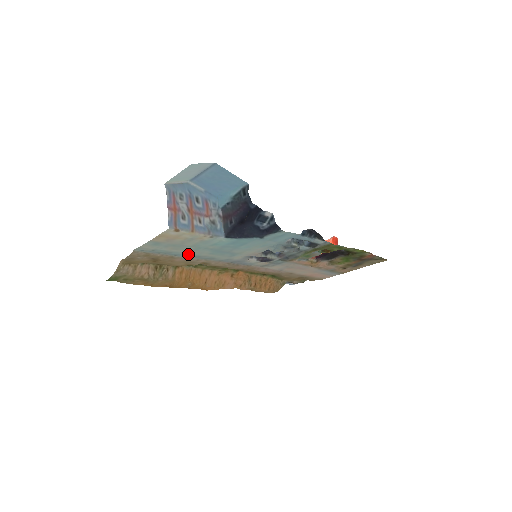
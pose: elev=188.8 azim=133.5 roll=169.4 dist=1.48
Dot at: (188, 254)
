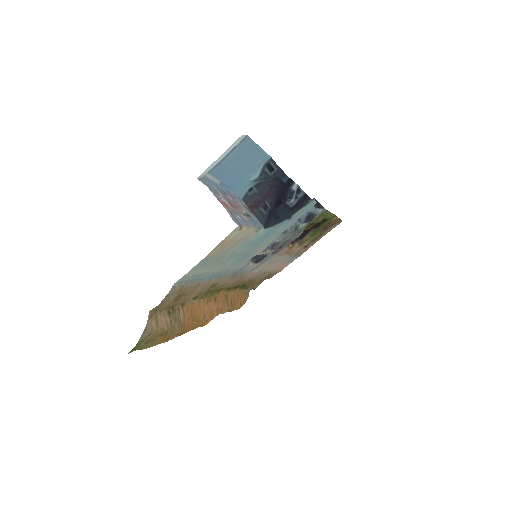
Dot at: (213, 273)
